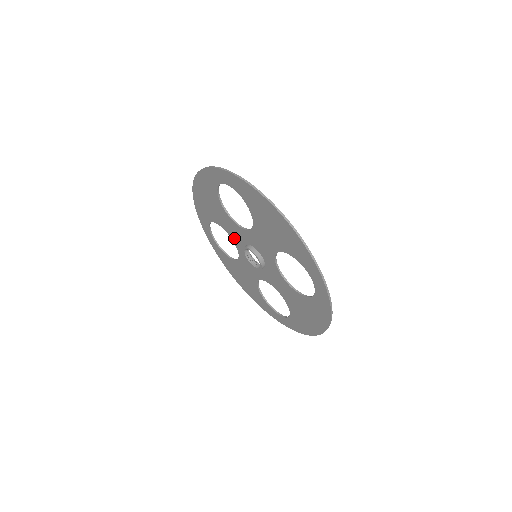
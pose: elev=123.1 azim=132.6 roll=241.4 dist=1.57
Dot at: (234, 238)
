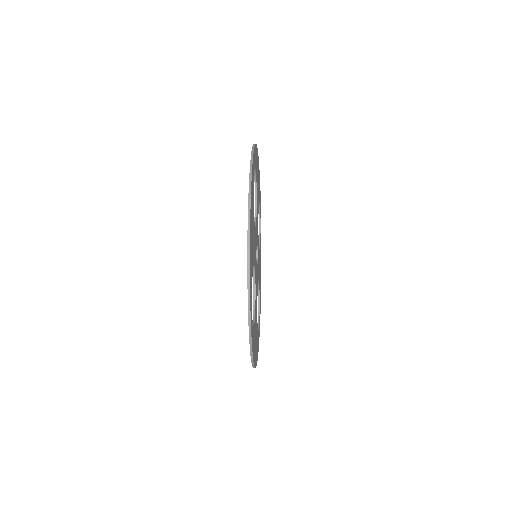
Dot at: occluded
